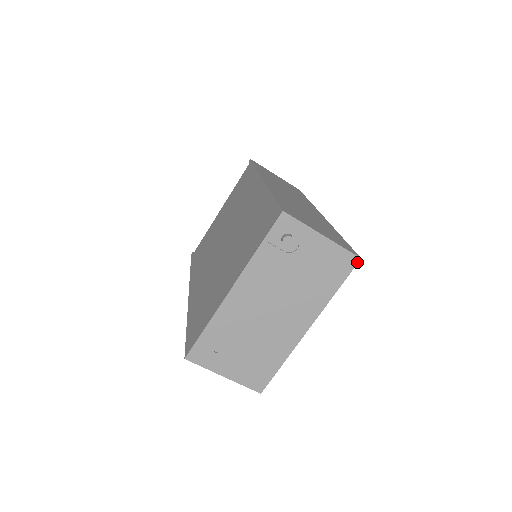
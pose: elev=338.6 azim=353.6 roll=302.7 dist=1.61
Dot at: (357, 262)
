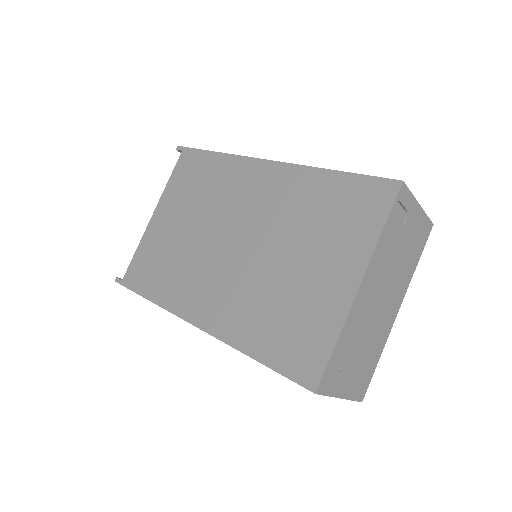
Dot at: (431, 229)
